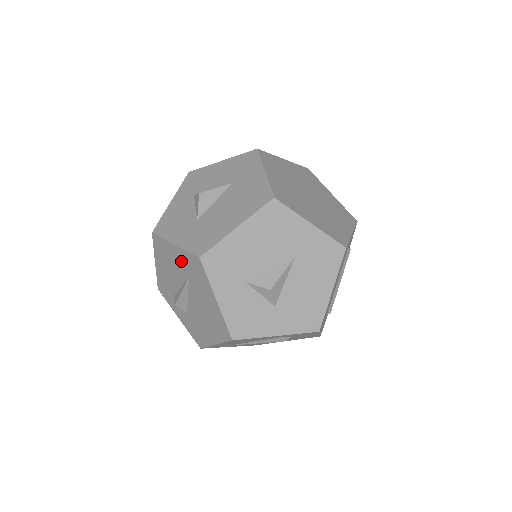
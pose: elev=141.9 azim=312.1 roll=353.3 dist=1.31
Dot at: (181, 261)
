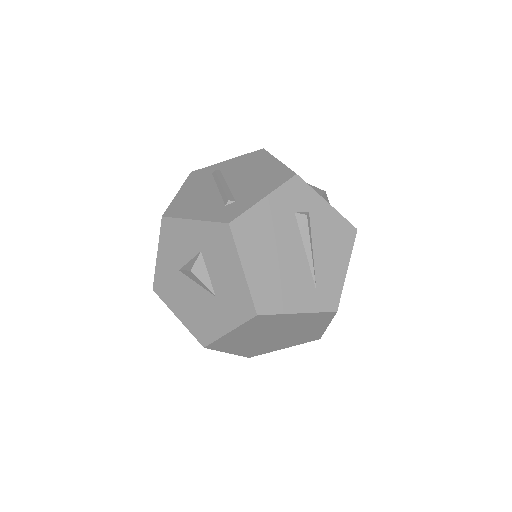
Dot at: occluded
